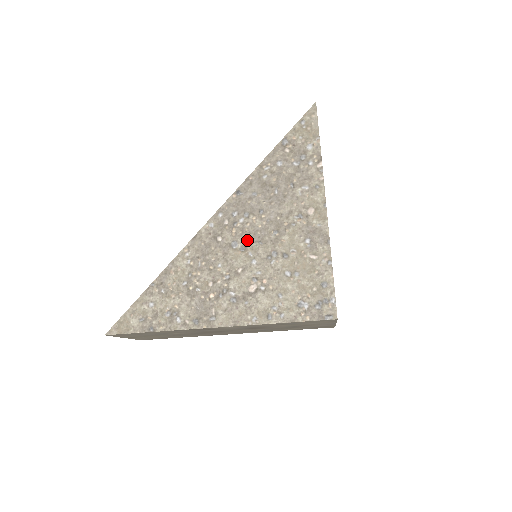
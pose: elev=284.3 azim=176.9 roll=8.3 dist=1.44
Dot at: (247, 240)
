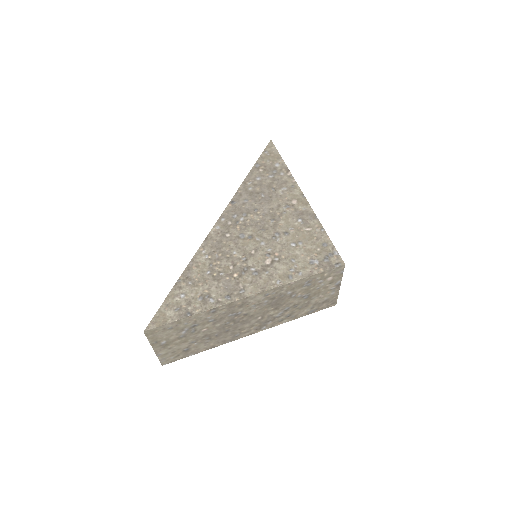
Dot at: (251, 231)
